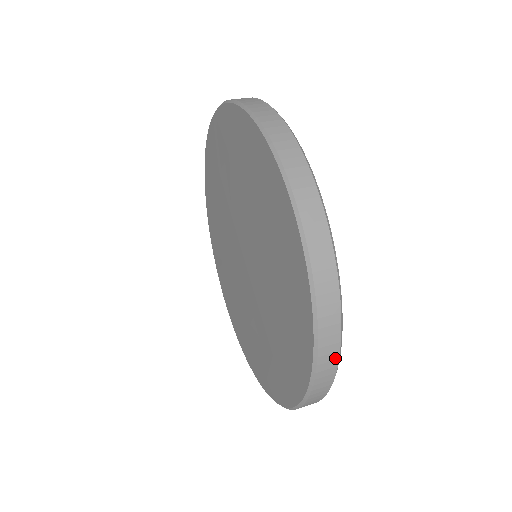
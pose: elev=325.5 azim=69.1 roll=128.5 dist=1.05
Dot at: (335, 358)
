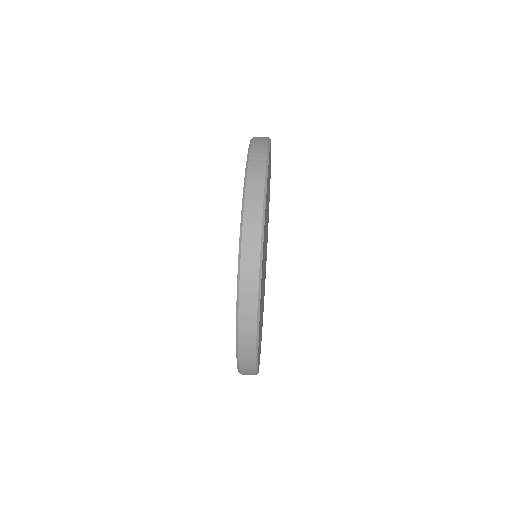
Dot at: (257, 248)
